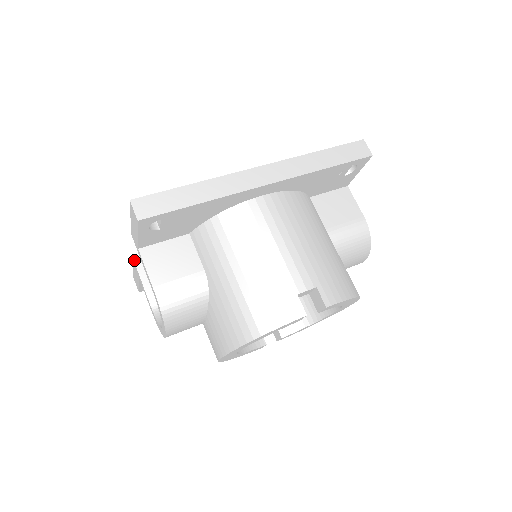
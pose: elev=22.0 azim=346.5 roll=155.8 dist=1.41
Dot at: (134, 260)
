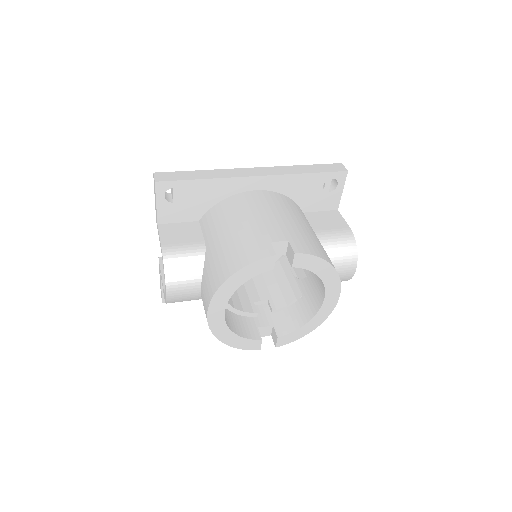
Dot at: (159, 259)
